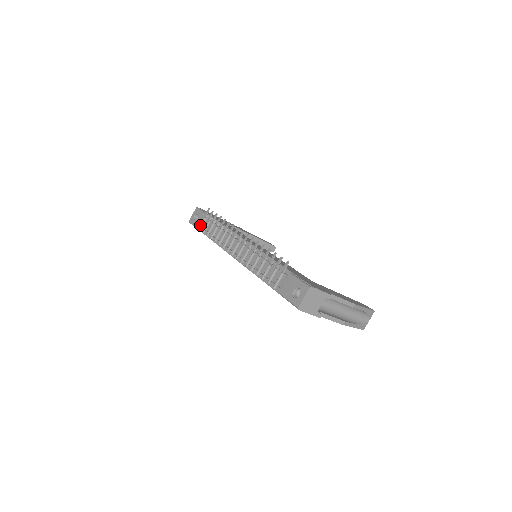
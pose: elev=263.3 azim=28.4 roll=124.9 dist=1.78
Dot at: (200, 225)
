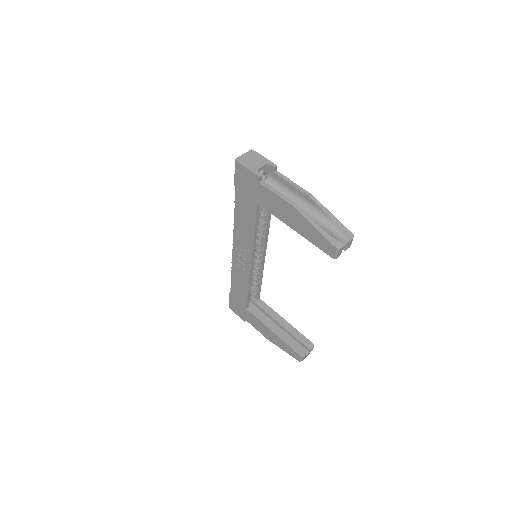
Dot at: occluded
